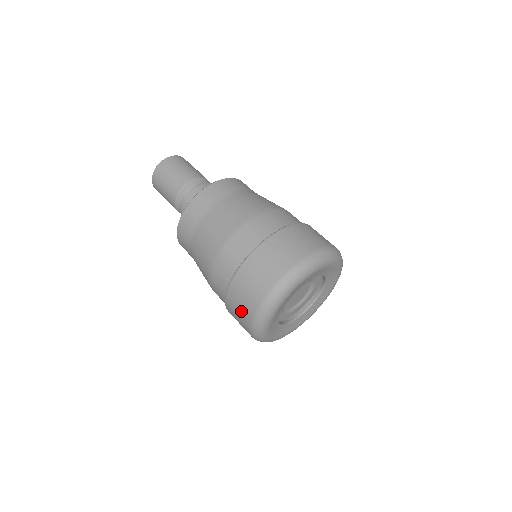
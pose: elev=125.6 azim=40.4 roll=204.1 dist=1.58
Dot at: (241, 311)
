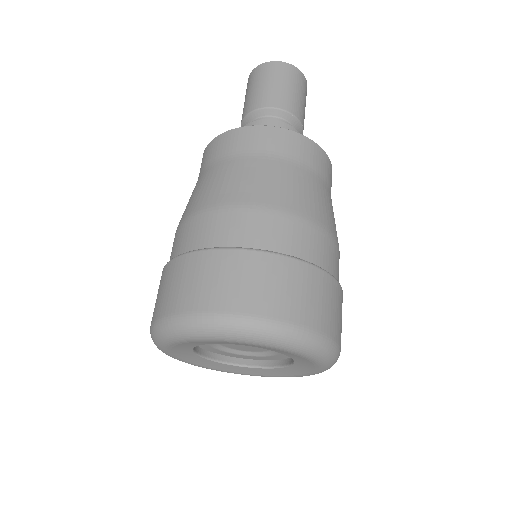
Dot at: occluded
